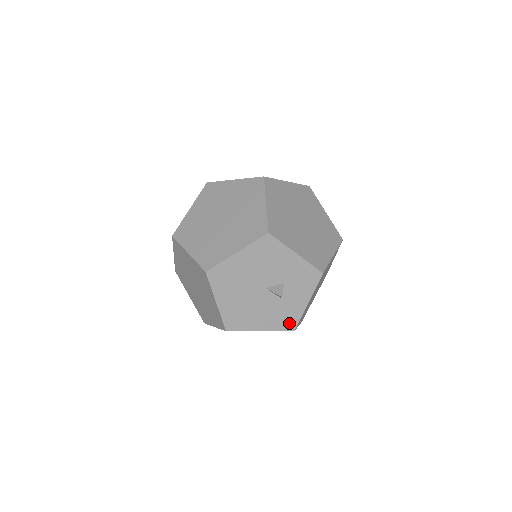
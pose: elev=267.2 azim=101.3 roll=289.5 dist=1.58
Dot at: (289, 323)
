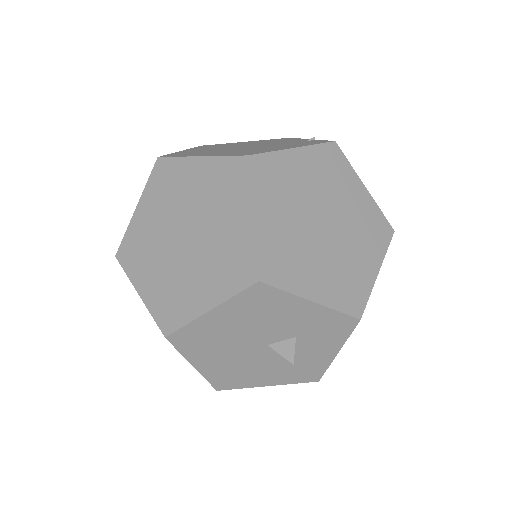
Dot at: (310, 375)
